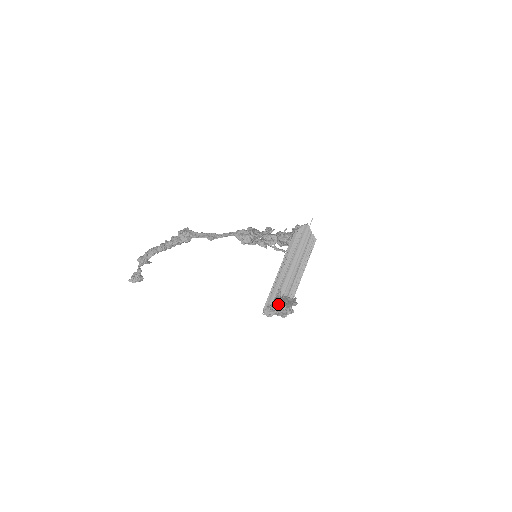
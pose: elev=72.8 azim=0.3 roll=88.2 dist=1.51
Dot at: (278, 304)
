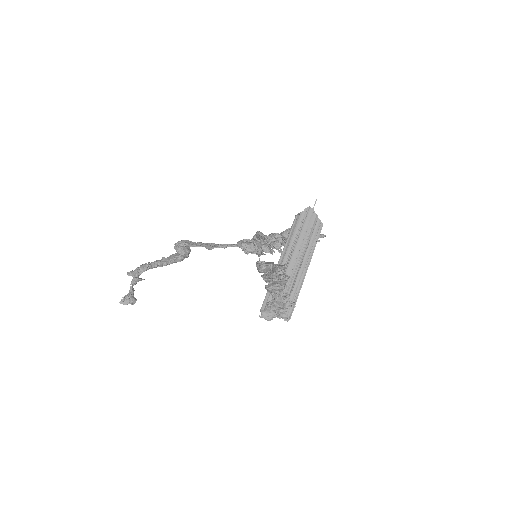
Dot at: (256, 262)
